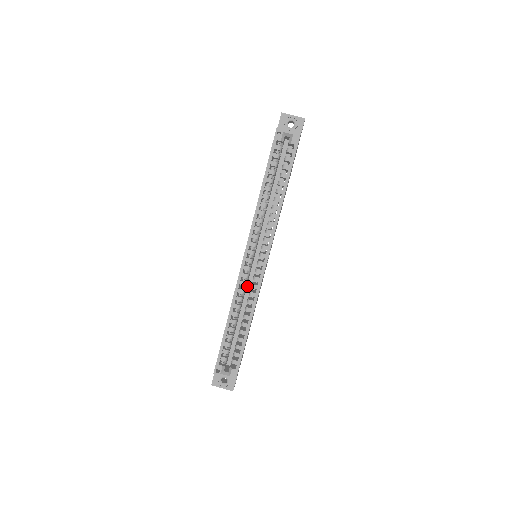
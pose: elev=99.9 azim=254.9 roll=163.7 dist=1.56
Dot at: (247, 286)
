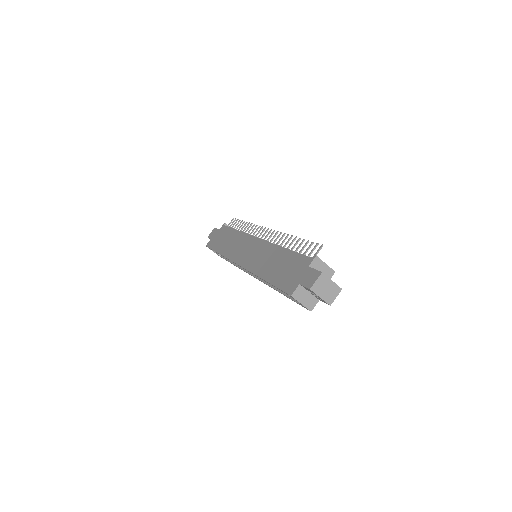
Dot at: occluded
